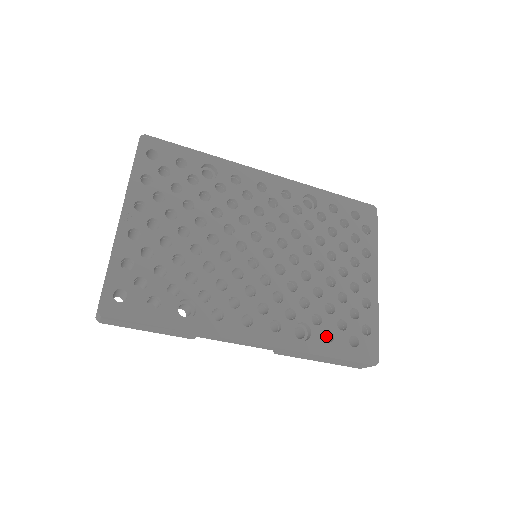
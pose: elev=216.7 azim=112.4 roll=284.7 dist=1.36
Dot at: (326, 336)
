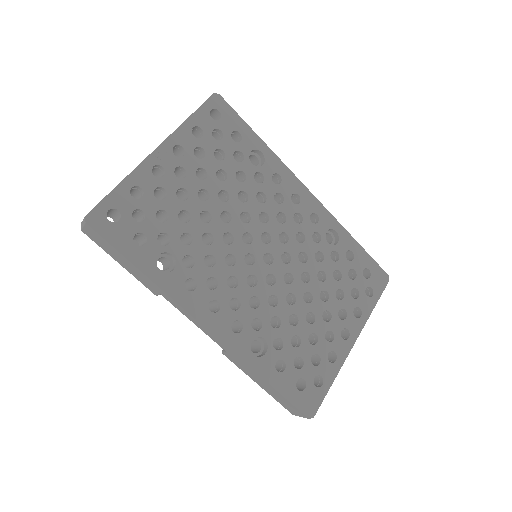
Dot at: (278, 365)
